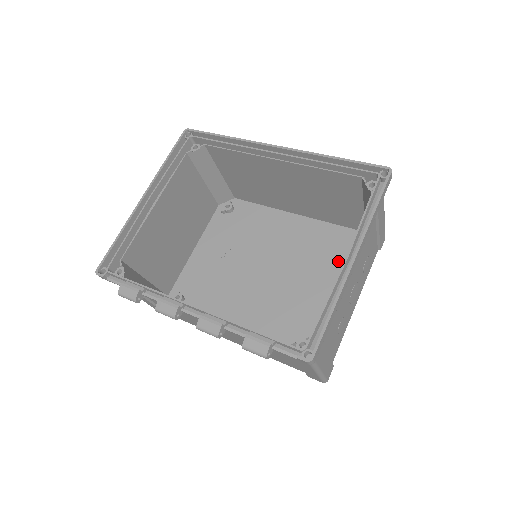
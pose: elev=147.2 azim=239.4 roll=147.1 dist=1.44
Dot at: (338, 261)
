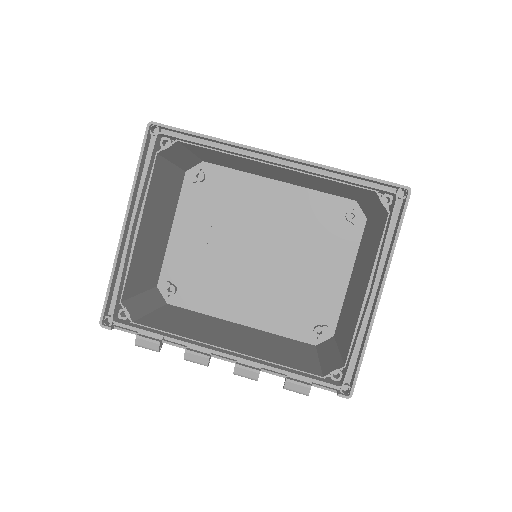
Dot at: (331, 235)
